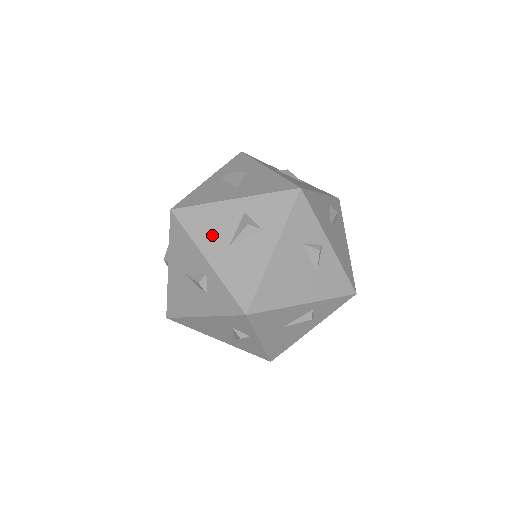
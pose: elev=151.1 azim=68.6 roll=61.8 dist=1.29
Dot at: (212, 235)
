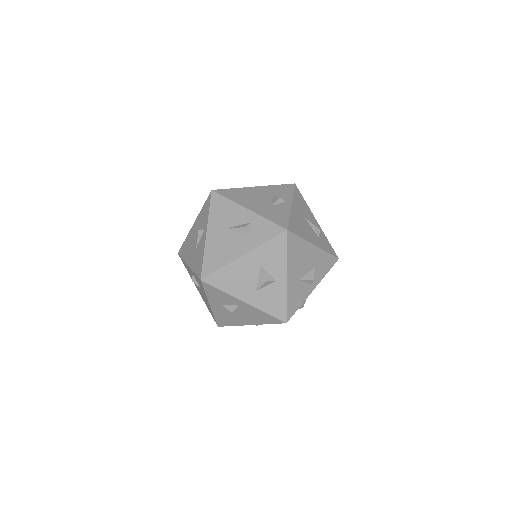
Dot at: occluded
